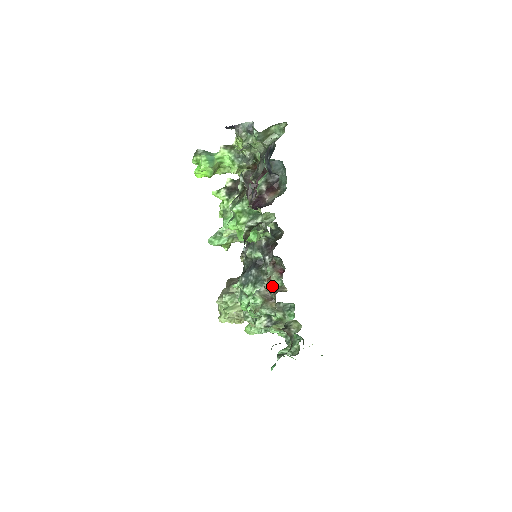
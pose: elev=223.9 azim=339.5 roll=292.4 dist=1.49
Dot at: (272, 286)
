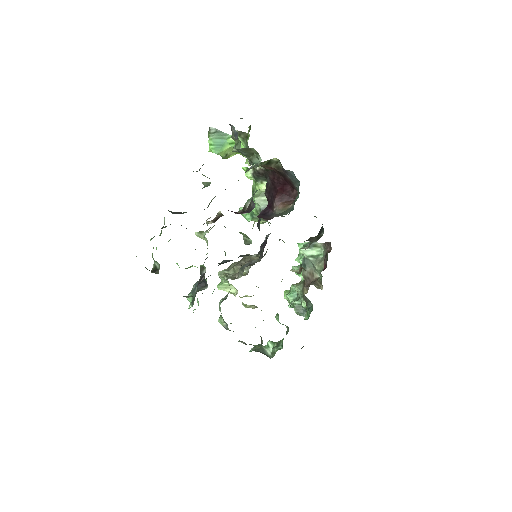
Dot at: (316, 273)
